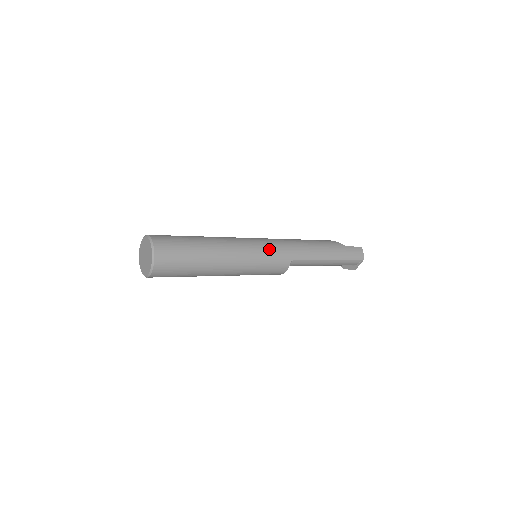
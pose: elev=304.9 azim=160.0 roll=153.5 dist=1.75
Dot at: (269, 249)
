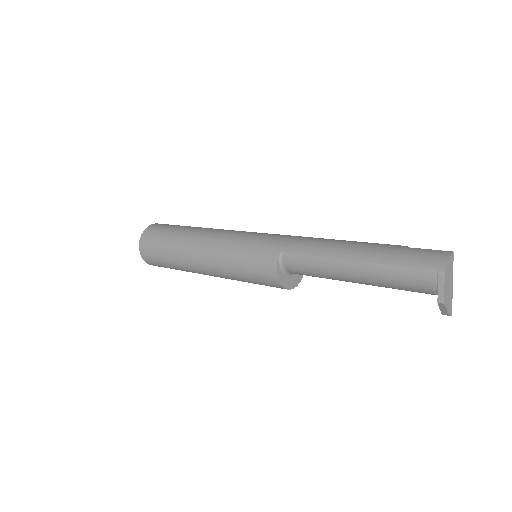
Dot at: (257, 236)
